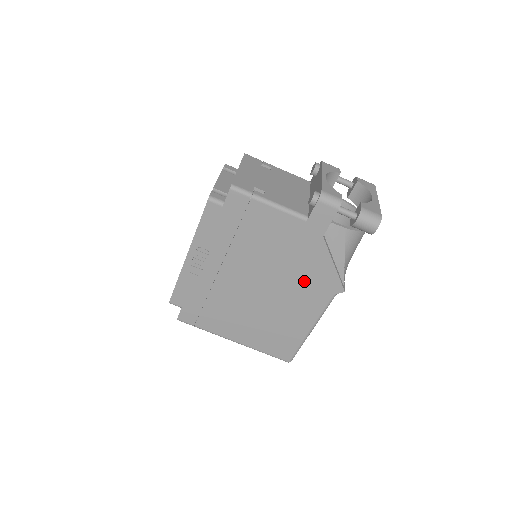
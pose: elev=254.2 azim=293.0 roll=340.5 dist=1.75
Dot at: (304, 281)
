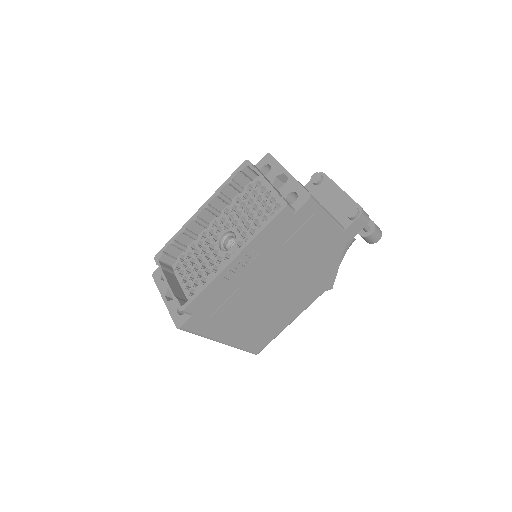
Dot at: (312, 282)
